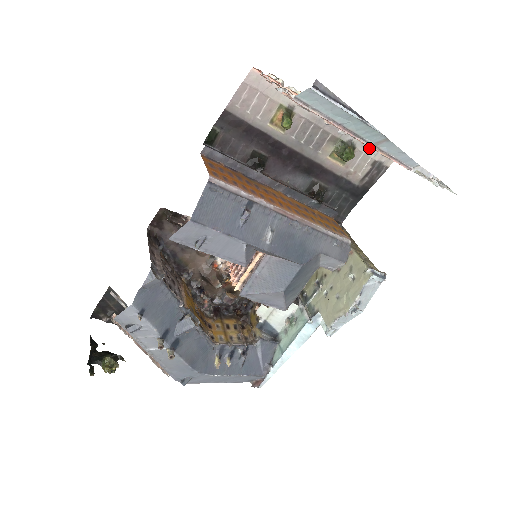
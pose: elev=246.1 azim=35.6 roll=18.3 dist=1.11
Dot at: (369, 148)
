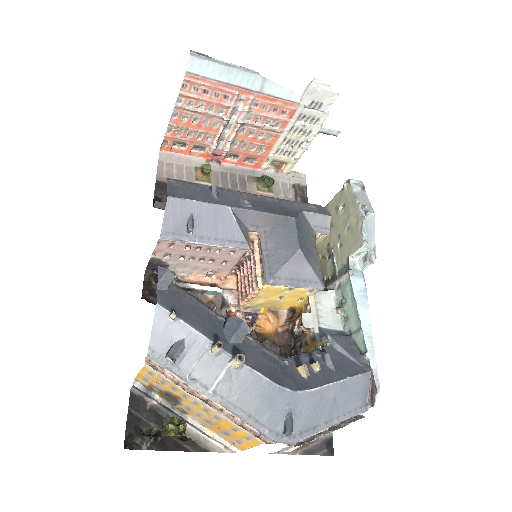
Dot at: (281, 177)
